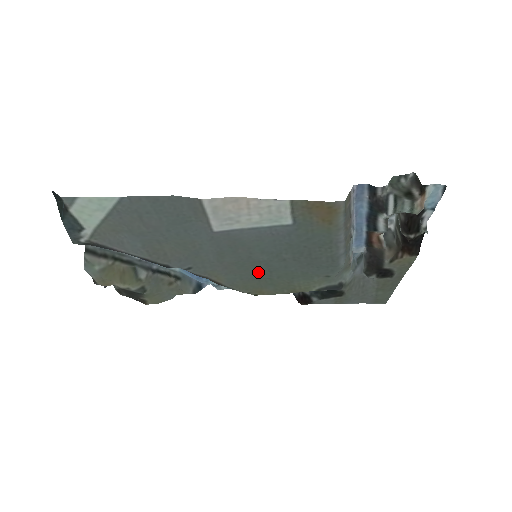
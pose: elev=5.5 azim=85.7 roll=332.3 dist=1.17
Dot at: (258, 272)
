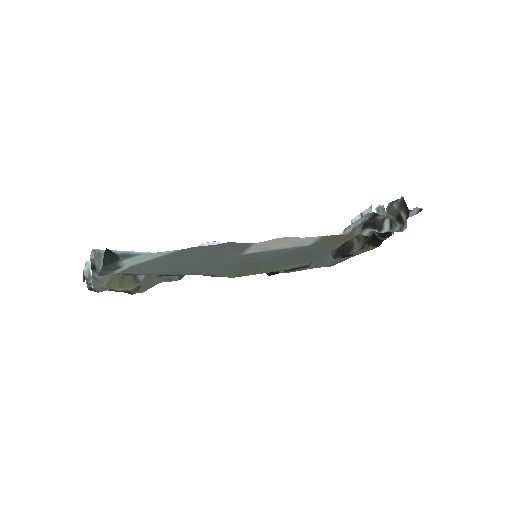
Dot at: (252, 266)
